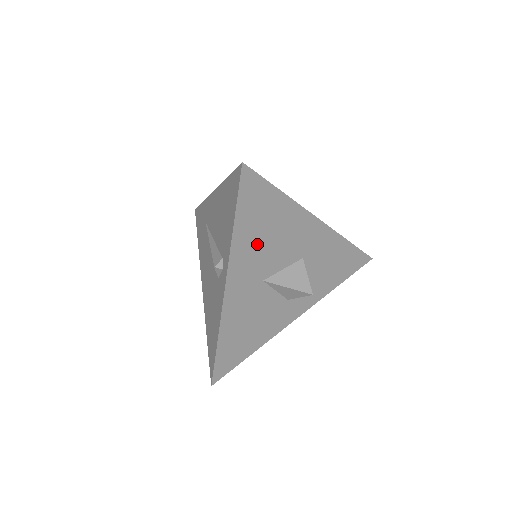
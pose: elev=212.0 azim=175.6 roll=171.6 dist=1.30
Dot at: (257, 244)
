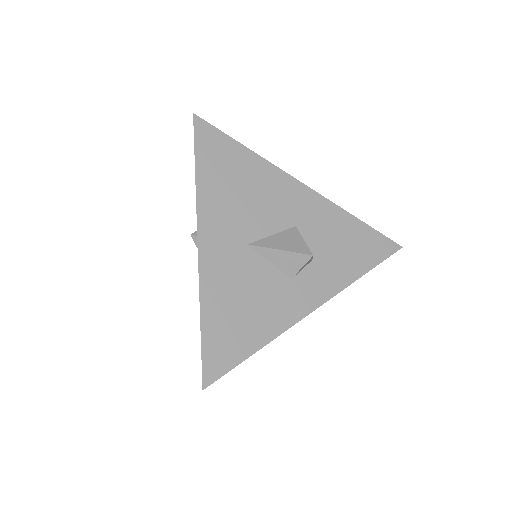
Dot at: (229, 198)
